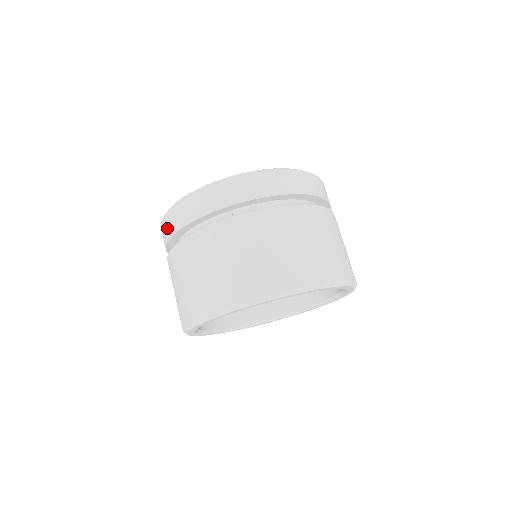
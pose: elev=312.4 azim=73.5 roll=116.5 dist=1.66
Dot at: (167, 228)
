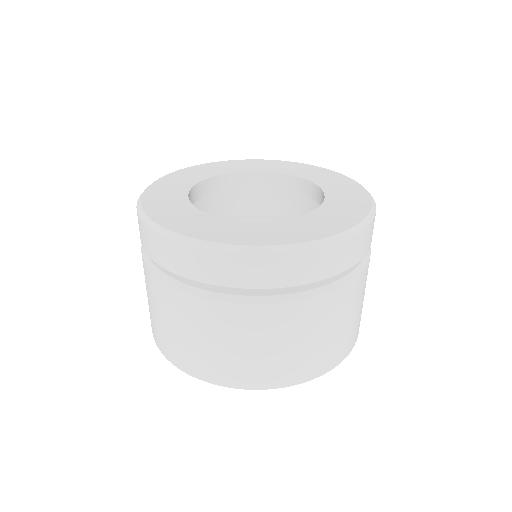
Dot at: (139, 228)
